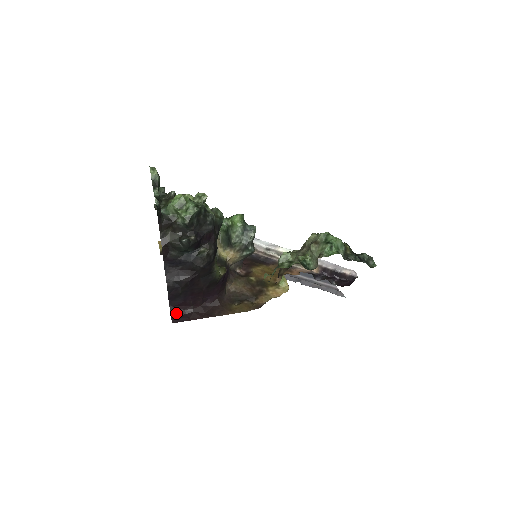
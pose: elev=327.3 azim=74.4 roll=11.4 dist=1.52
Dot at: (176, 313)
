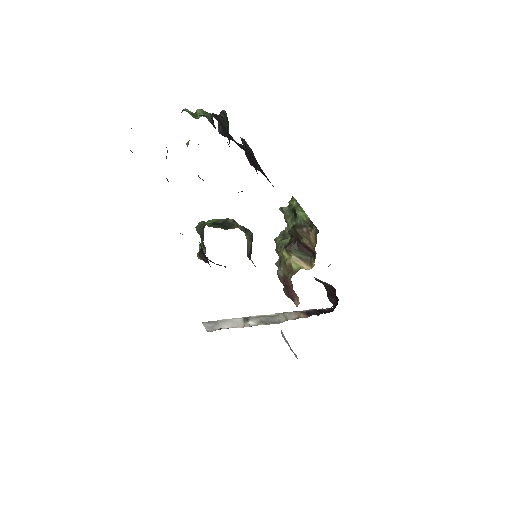
Dot at: occluded
